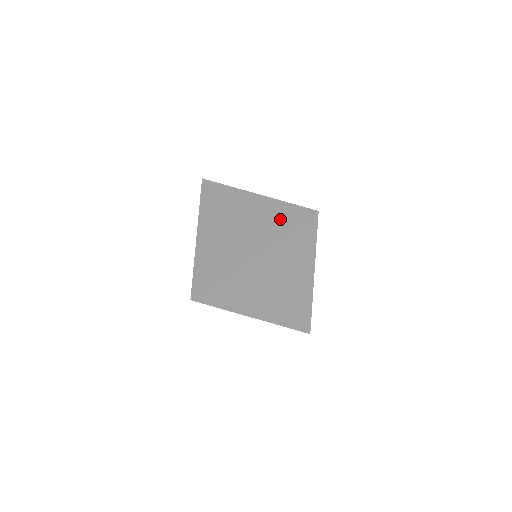
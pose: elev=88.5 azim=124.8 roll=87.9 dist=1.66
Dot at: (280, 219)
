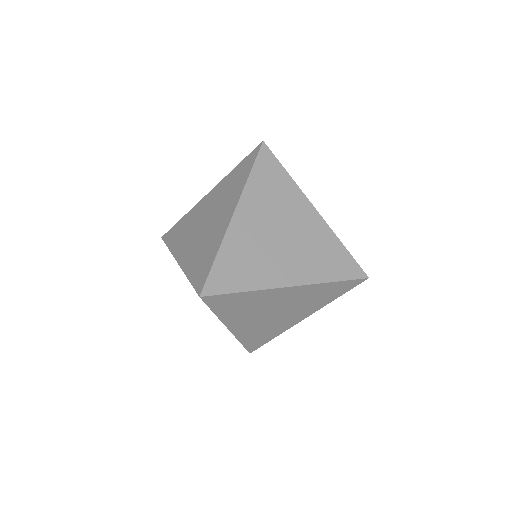
Dot at: (327, 295)
